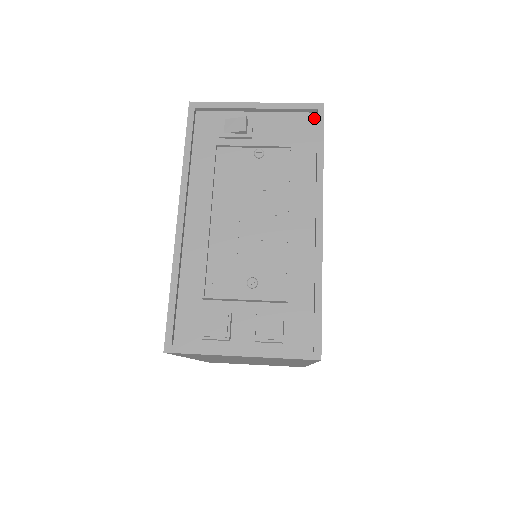
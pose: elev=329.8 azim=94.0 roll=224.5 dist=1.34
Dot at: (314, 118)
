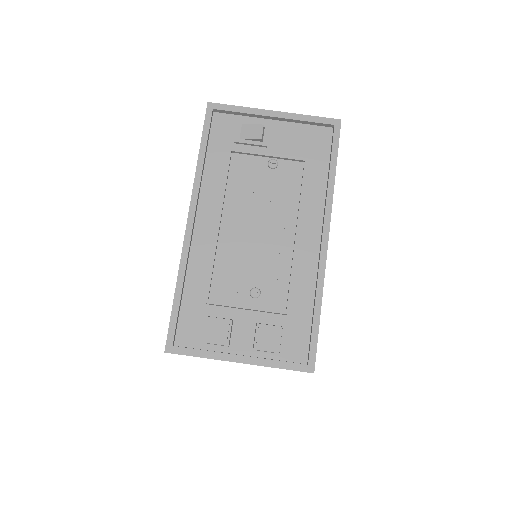
Dot at: (330, 133)
